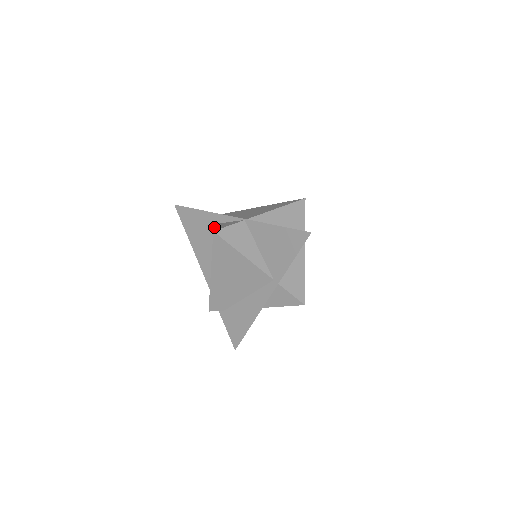
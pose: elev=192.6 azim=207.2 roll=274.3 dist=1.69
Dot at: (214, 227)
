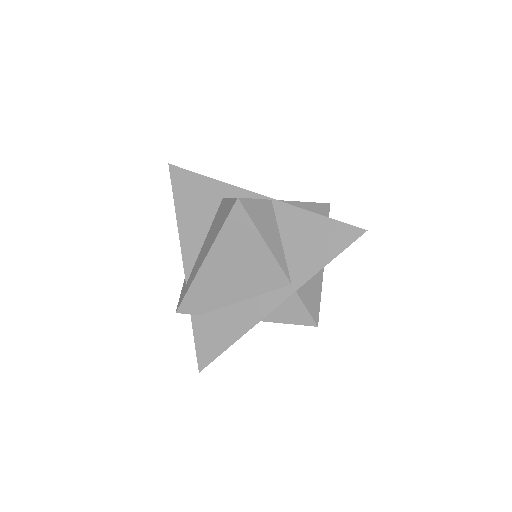
Dot at: occluded
